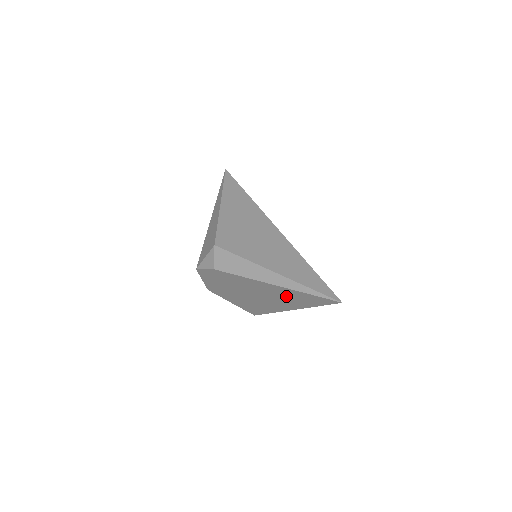
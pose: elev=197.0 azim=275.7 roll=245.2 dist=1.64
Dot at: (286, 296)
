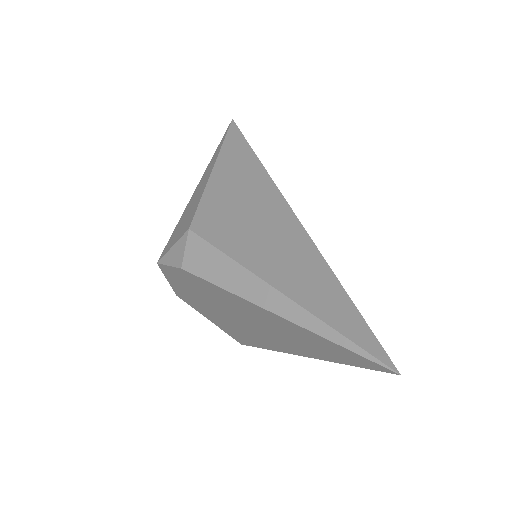
Dot at: (295, 335)
